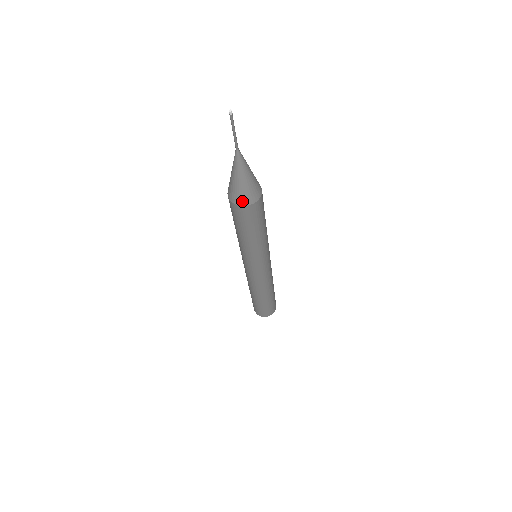
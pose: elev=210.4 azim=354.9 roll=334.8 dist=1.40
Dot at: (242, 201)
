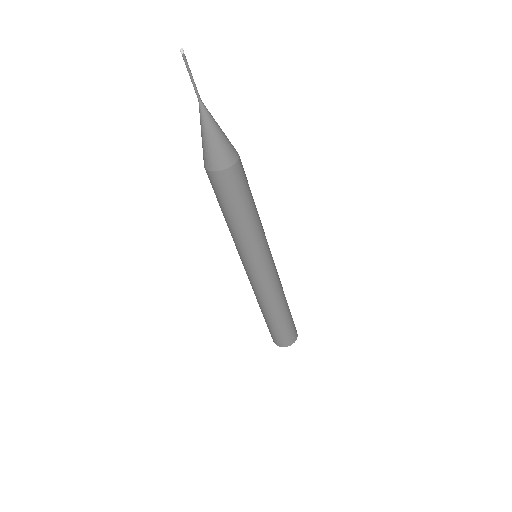
Dot at: (213, 165)
